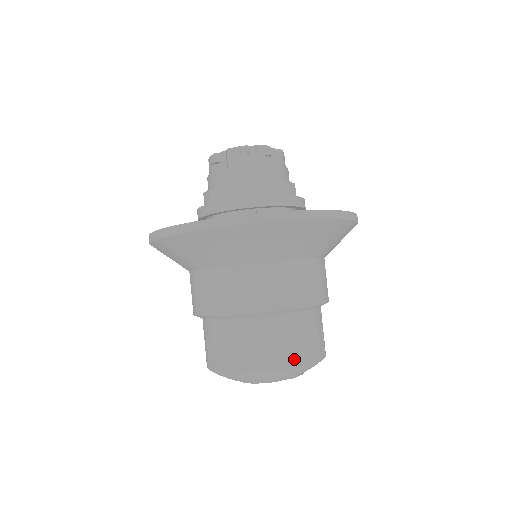
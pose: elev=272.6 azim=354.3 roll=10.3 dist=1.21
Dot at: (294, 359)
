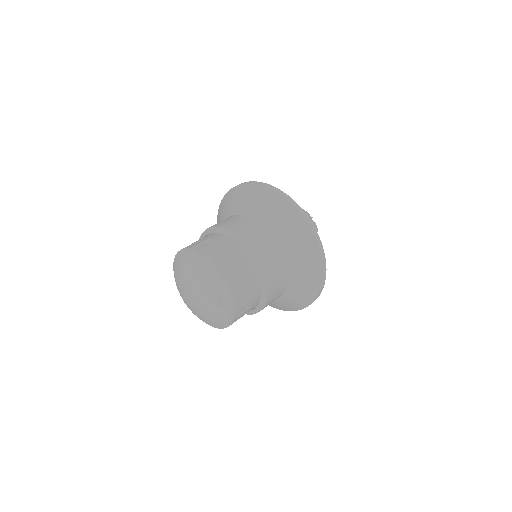
Dot at: (234, 285)
